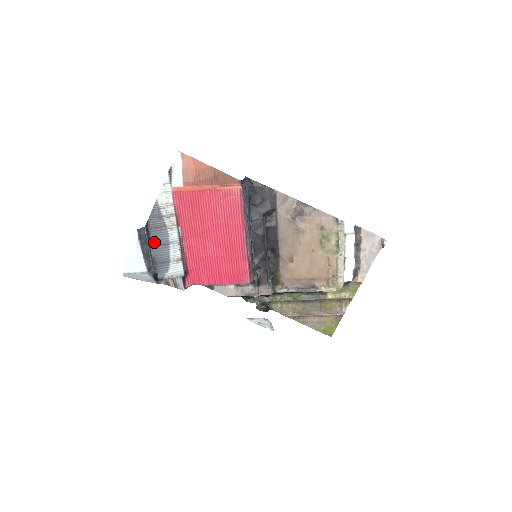
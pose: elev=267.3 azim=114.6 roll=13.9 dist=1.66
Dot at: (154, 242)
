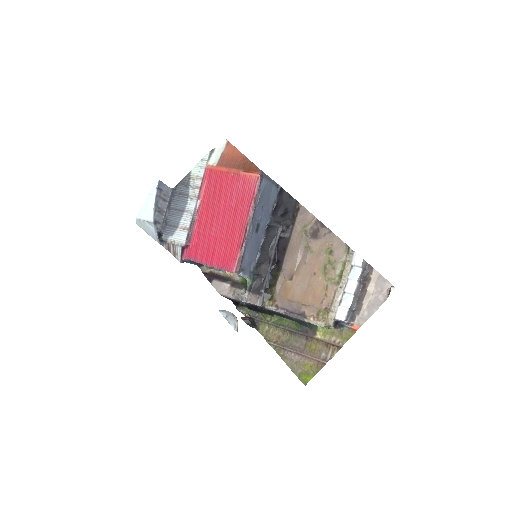
Dot at: (173, 205)
